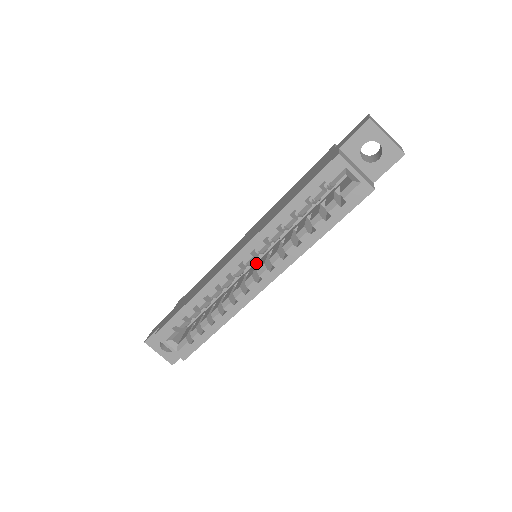
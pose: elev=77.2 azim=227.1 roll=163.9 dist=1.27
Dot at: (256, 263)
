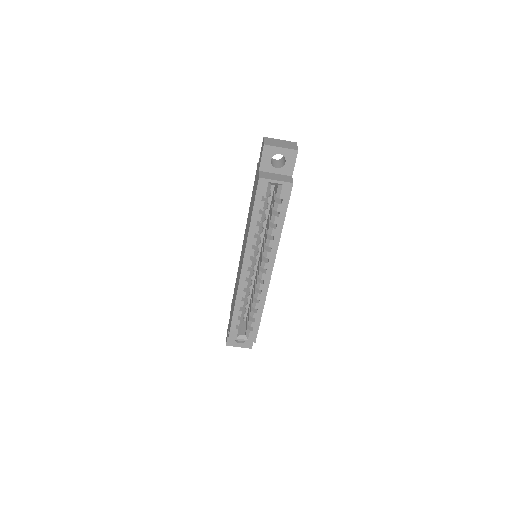
Dot at: (259, 260)
